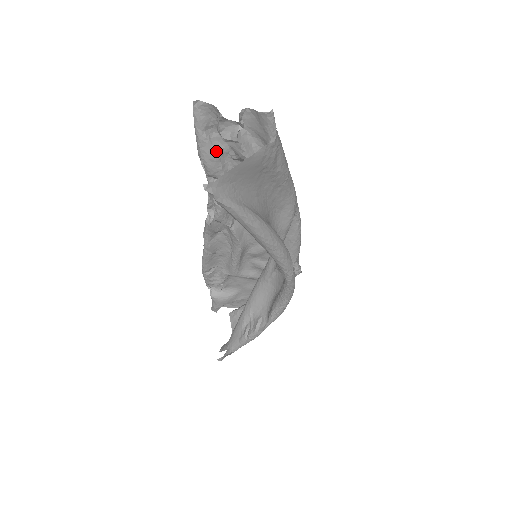
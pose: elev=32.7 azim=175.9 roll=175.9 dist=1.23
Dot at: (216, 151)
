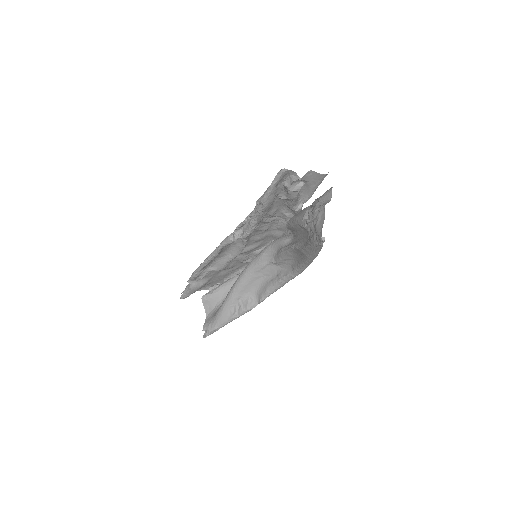
Dot at: (275, 196)
